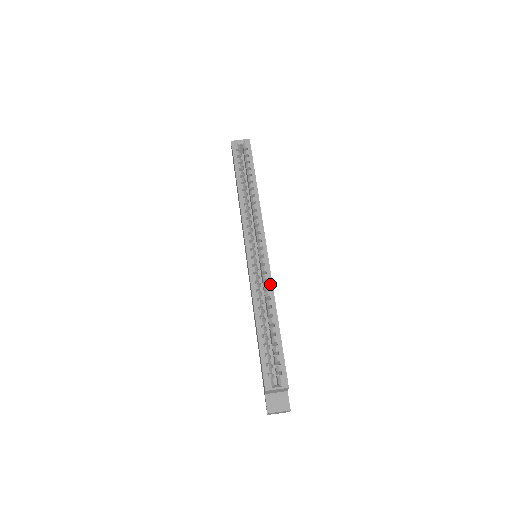
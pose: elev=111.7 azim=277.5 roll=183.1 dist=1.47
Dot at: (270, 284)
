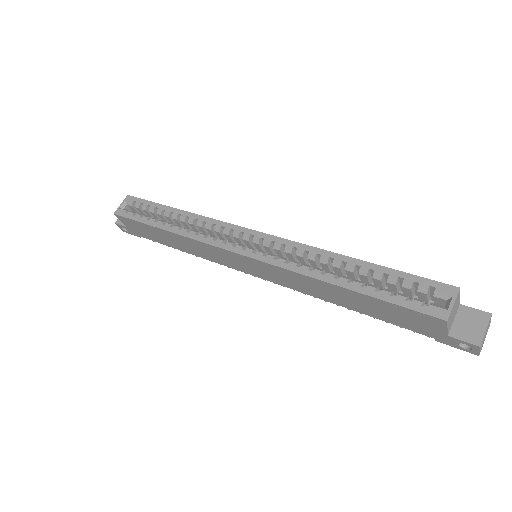
Dot at: (301, 247)
